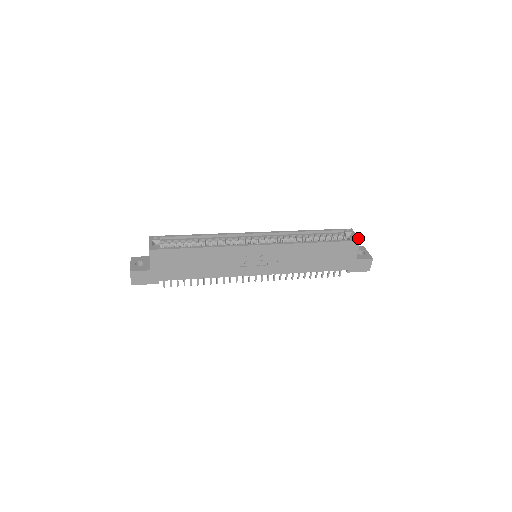
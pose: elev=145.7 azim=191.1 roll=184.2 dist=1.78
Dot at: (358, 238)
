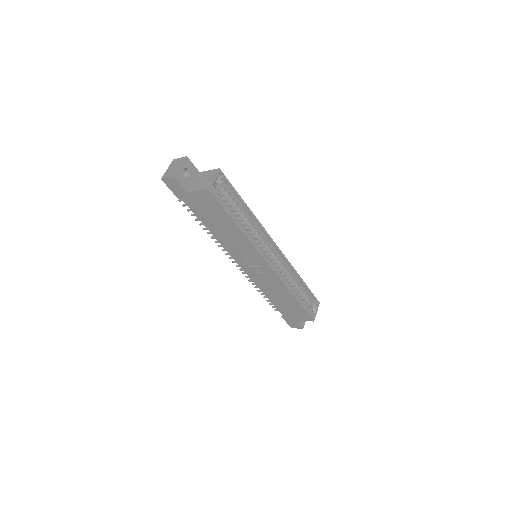
Dot at: occluded
